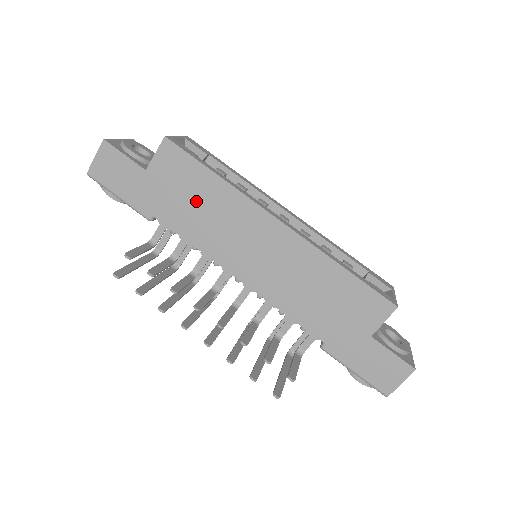
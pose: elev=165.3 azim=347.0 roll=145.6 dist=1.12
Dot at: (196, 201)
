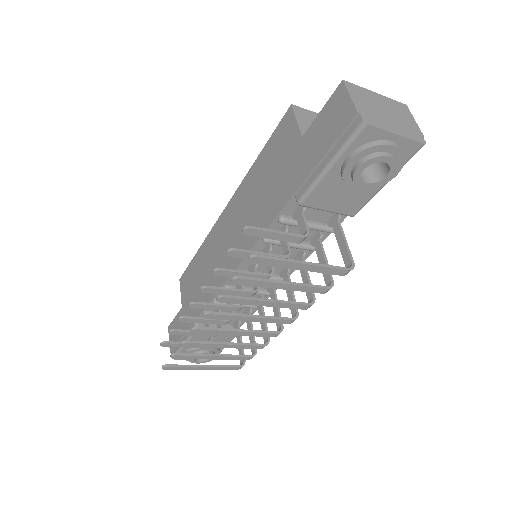
Dot at: (199, 278)
